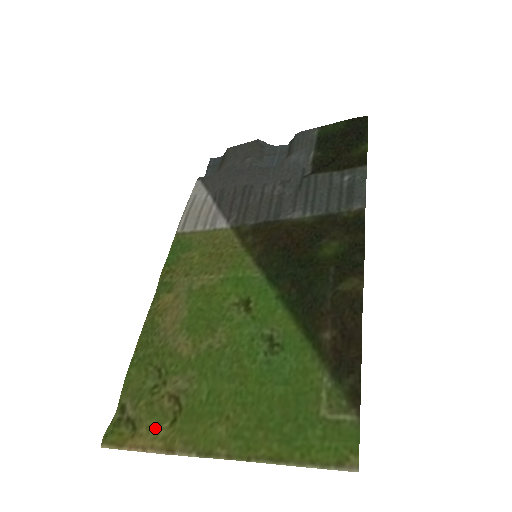
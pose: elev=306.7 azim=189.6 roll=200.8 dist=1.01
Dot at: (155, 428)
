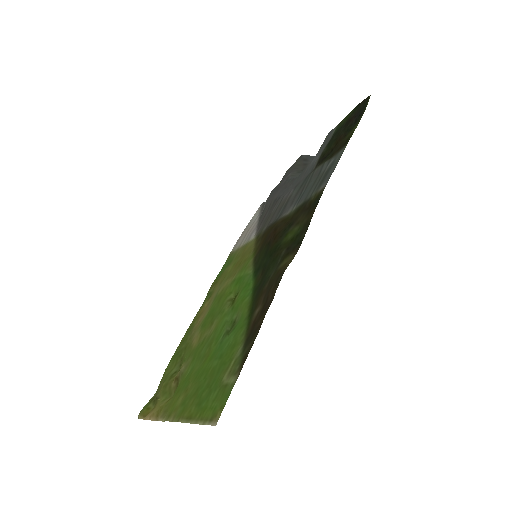
Dot at: (160, 402)
